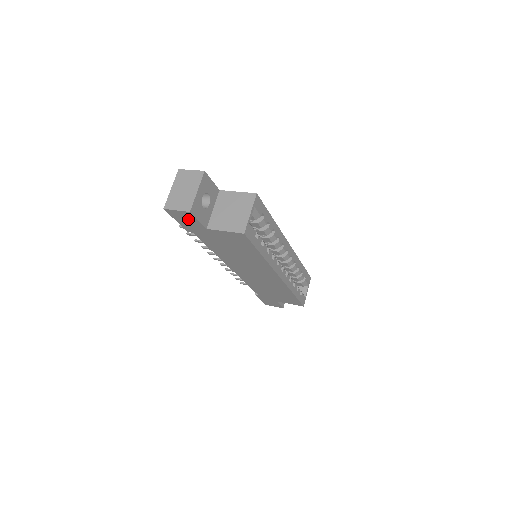
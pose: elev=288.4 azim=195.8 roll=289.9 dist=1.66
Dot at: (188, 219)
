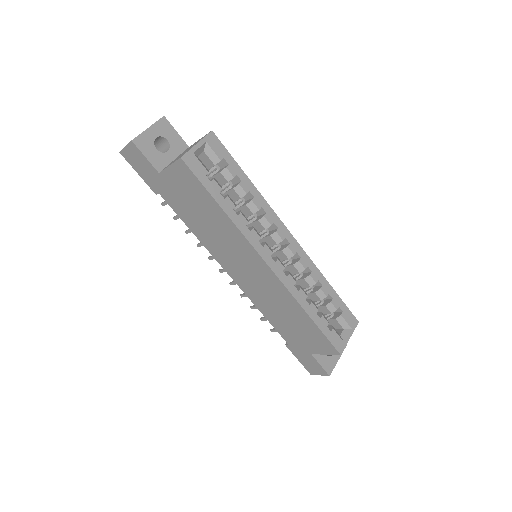
Dot at: (140, 161)
